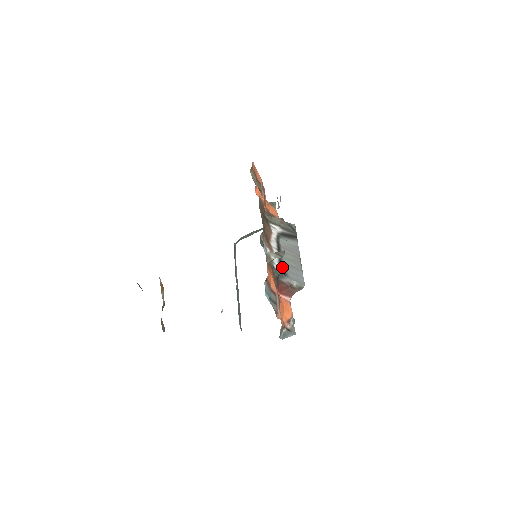
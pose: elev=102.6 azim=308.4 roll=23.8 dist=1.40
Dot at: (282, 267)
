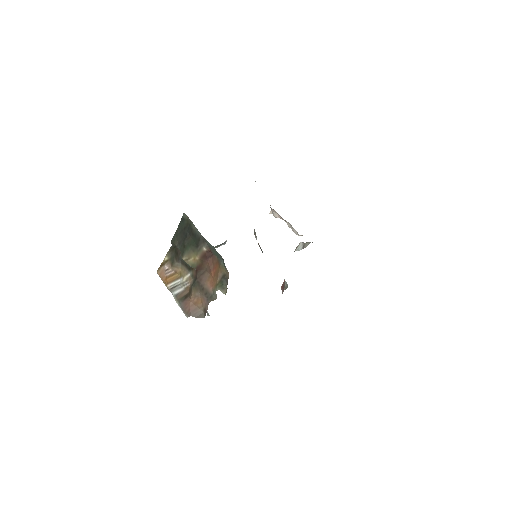
Dot at: occluded
